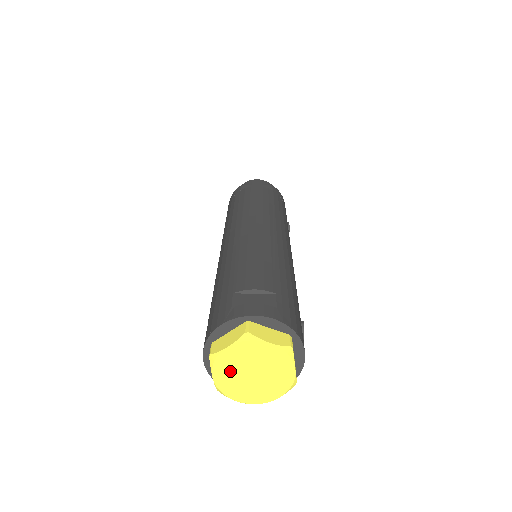
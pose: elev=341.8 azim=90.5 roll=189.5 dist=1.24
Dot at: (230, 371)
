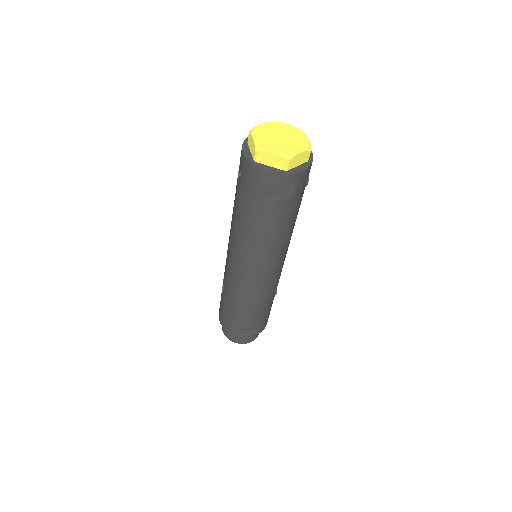
Dot at: (264, 135)
